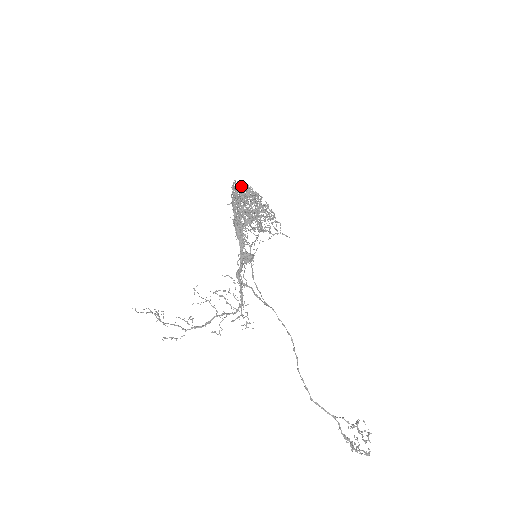
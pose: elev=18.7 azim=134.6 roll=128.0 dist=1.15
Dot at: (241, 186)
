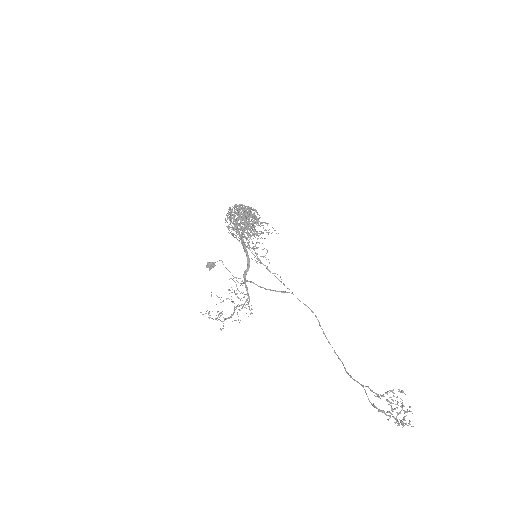
Dot at: (229, 209)
